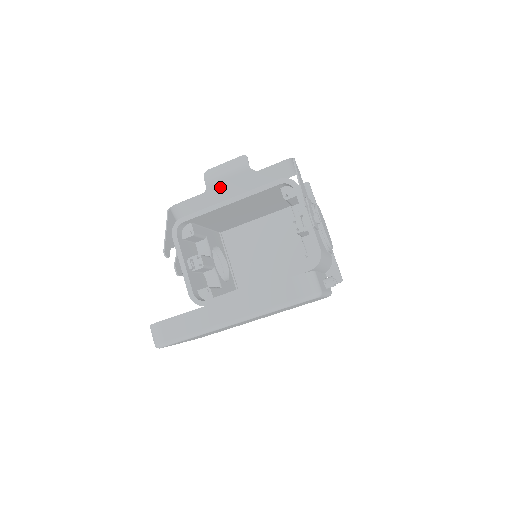
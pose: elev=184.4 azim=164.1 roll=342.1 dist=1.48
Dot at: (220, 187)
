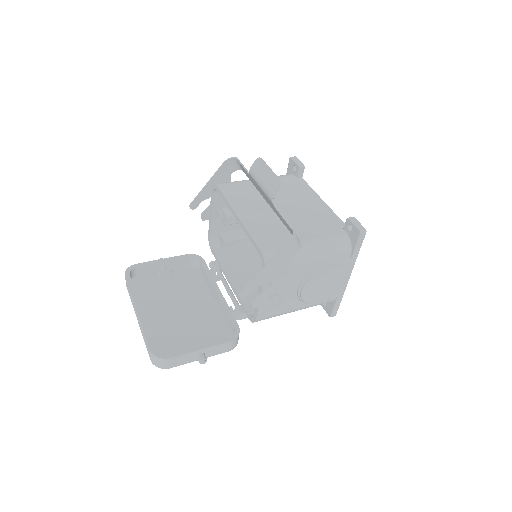
Dot at: (257, 185)
